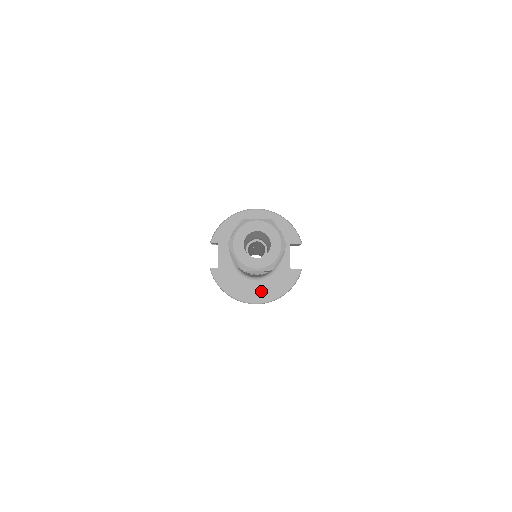
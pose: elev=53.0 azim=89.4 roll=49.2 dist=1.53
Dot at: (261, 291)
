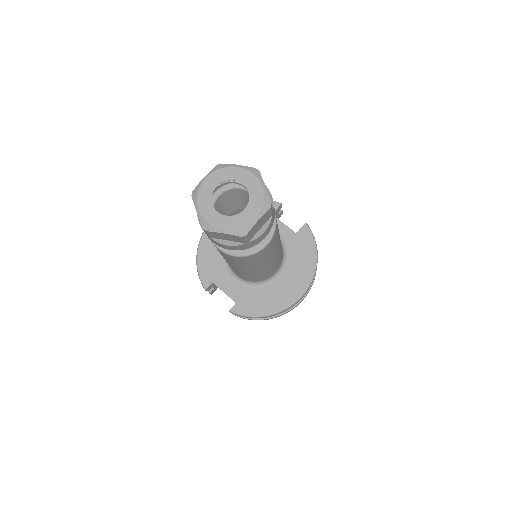
Dot at: (295, 279)
